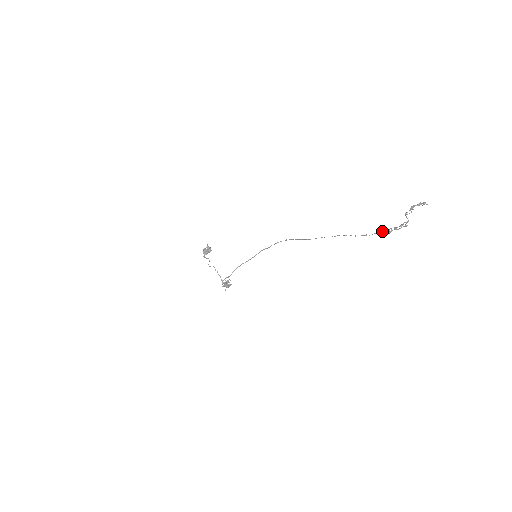
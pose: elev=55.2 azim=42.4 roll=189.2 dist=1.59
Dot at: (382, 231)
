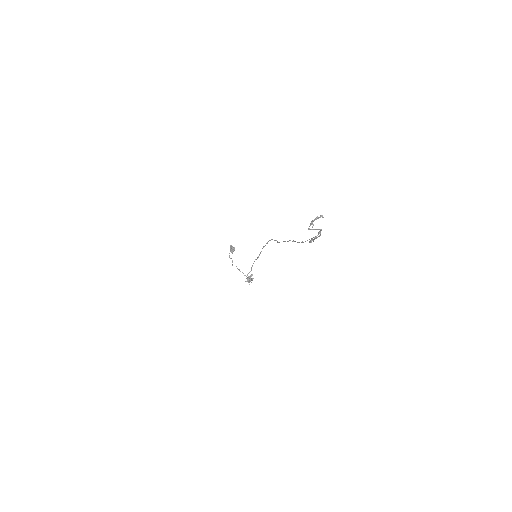
Dot at: occluded
